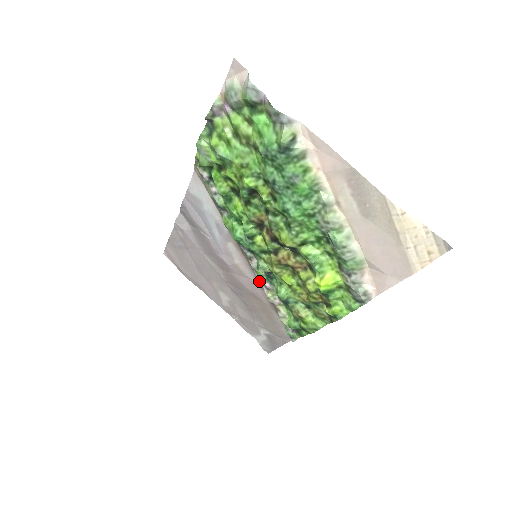
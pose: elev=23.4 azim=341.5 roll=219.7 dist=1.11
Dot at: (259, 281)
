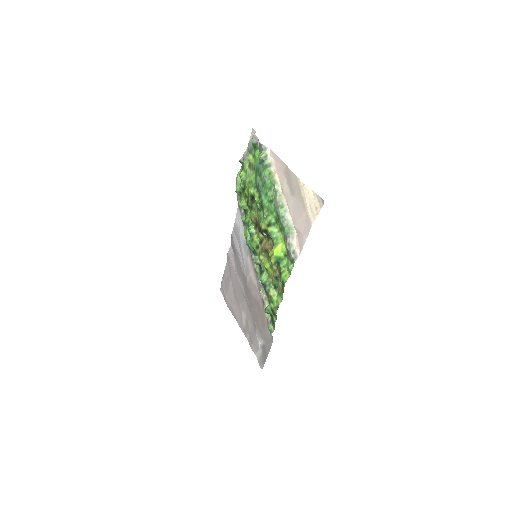
Dot at: (258, 283)
